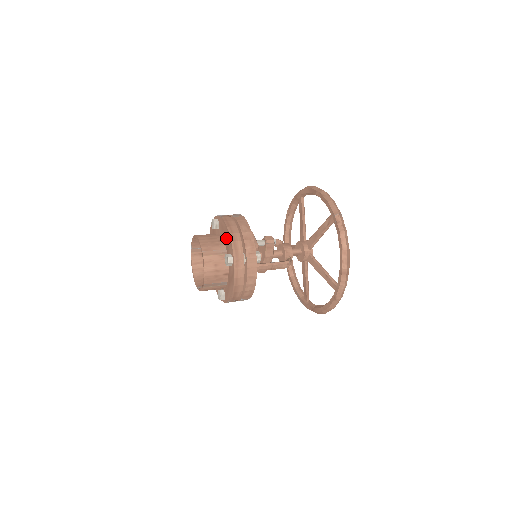
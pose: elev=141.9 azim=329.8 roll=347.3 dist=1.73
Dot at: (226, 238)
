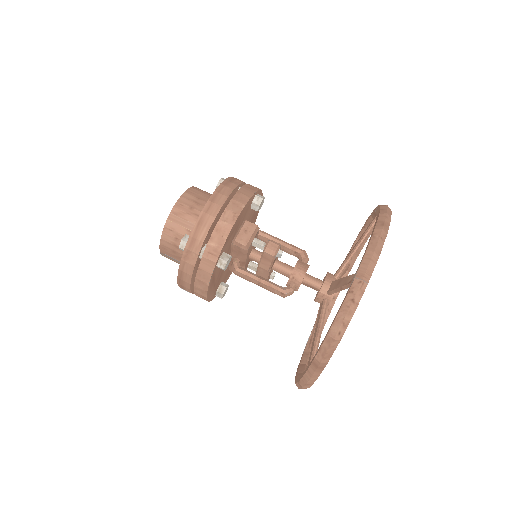
Dot at: occluded
